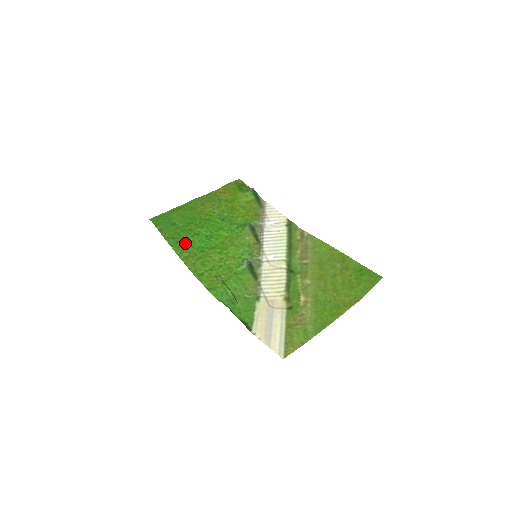
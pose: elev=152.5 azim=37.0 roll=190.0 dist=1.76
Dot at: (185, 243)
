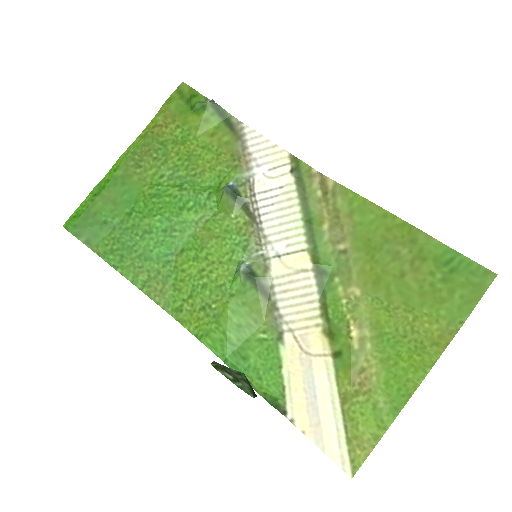
Dot at: (135, 255)
